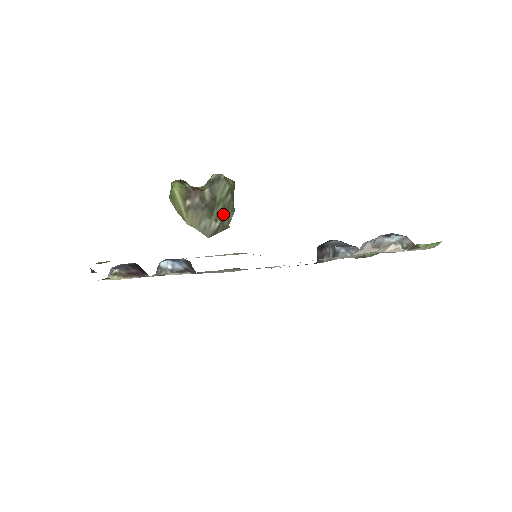
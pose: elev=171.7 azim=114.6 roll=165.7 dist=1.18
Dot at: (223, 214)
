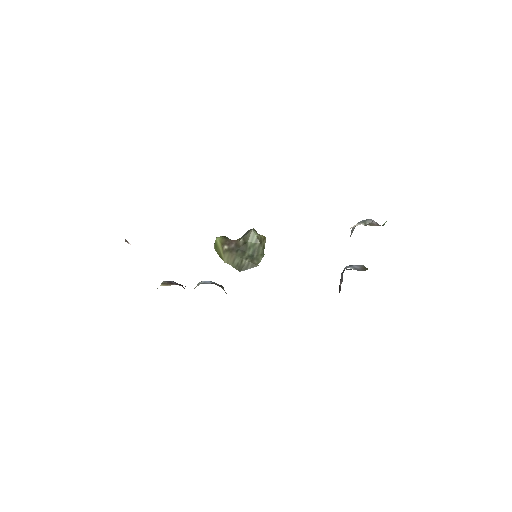
Dot at: (253, 256)
